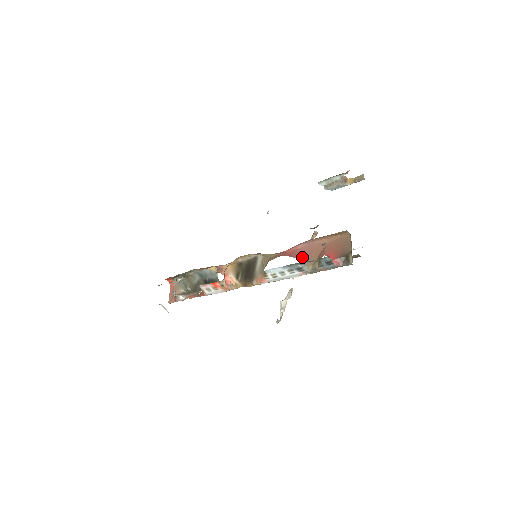
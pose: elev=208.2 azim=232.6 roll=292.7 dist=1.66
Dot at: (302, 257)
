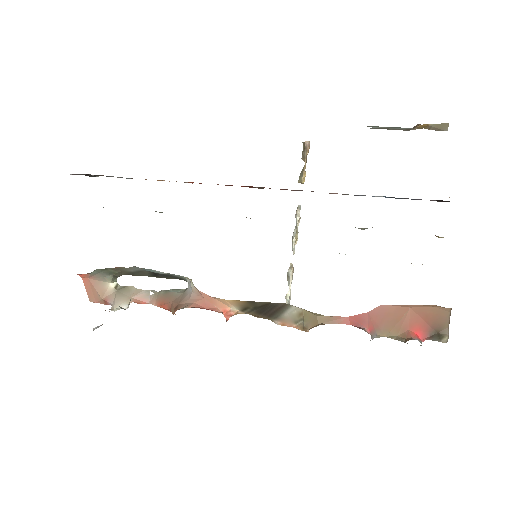
Dot at: (373, 325)
